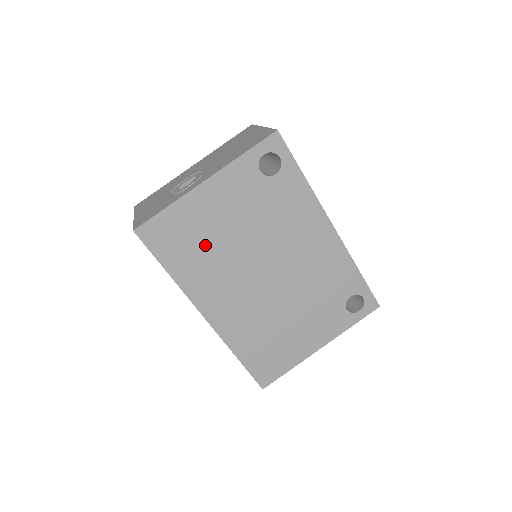
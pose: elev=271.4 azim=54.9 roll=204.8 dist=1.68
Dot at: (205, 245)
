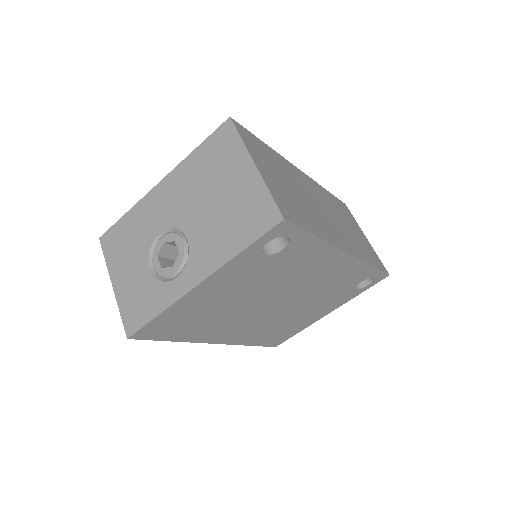
Dot at: (208, 316)
